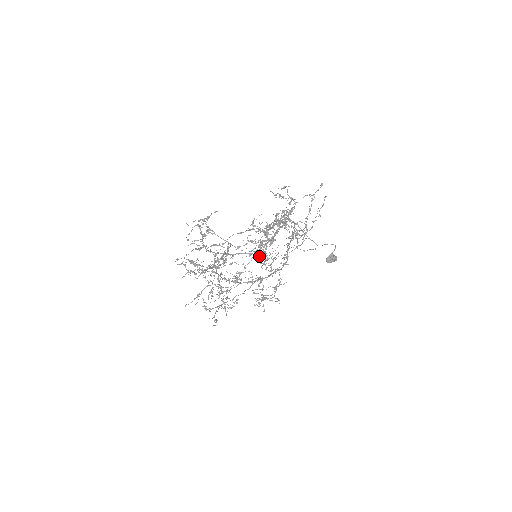
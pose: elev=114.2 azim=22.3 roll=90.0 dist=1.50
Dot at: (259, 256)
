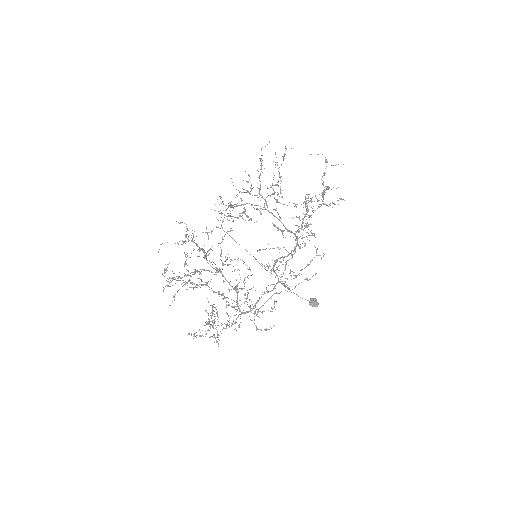
Dot at: (315, 195)
